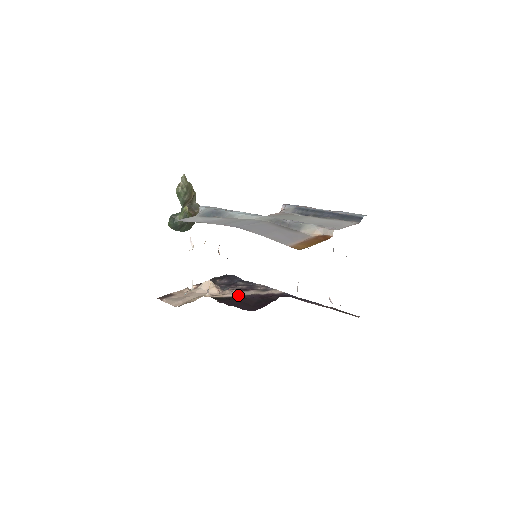
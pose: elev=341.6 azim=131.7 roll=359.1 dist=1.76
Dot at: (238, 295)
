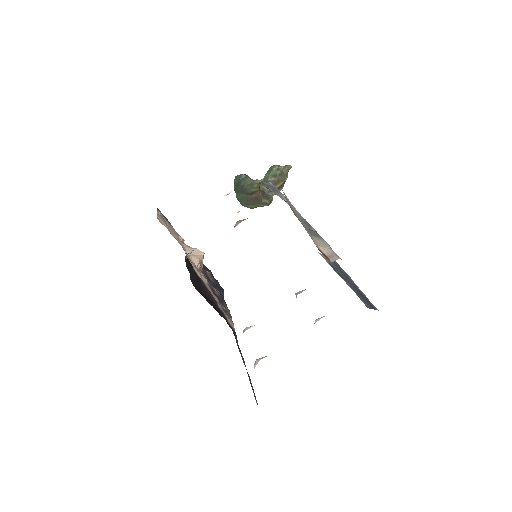
Dot at: (204, 282)
